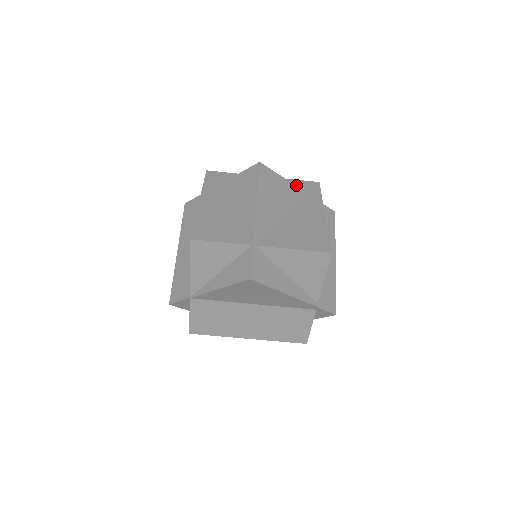
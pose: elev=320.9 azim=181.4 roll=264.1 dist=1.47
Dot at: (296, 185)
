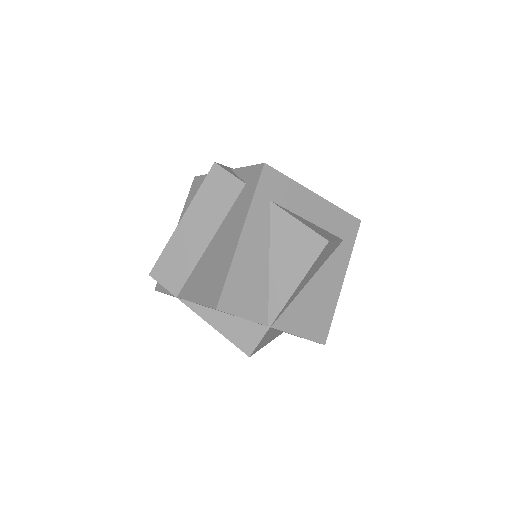
Dot at: (340, 222)
